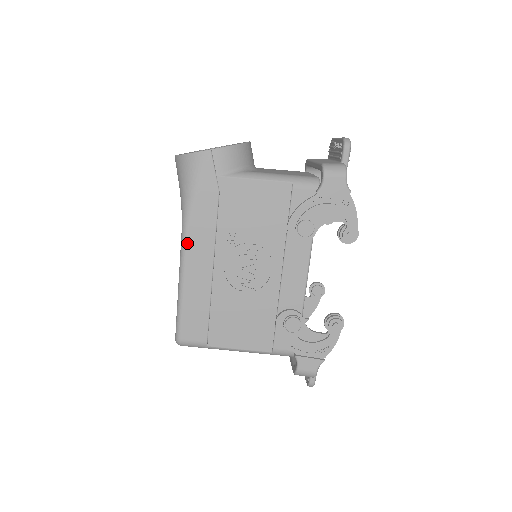
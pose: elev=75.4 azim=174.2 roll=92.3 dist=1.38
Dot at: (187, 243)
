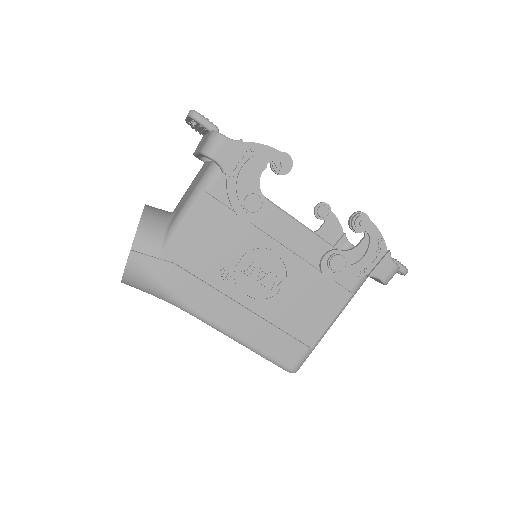
Dot at: (206, 318)
